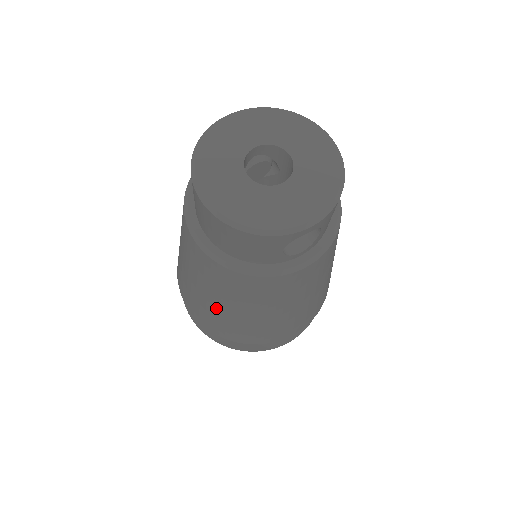
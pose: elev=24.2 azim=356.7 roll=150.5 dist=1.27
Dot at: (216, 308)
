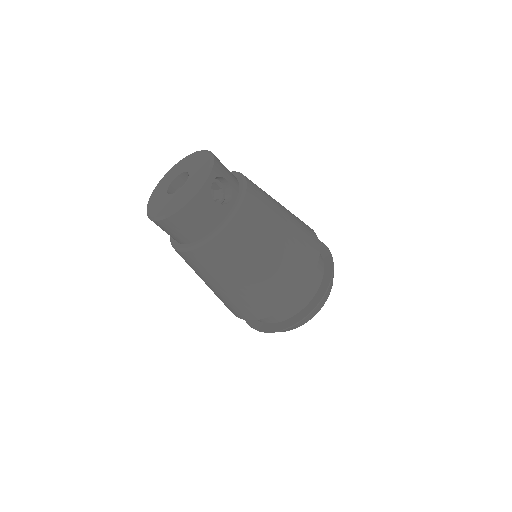
Dot at: (246, 286)
